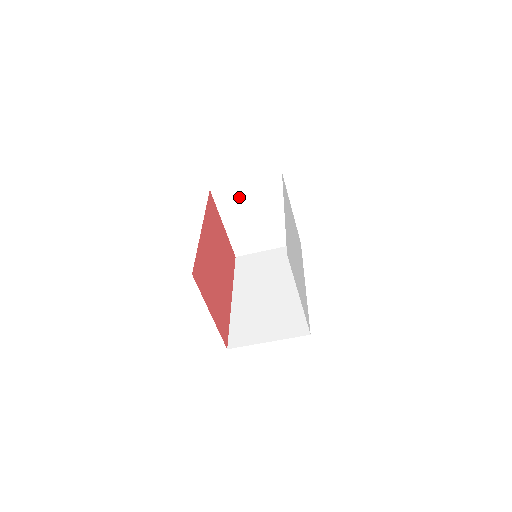
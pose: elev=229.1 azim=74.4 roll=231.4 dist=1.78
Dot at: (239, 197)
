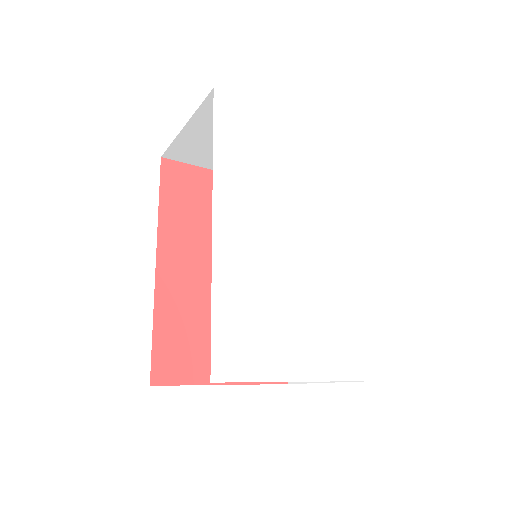
Dot at: (202, 144)
